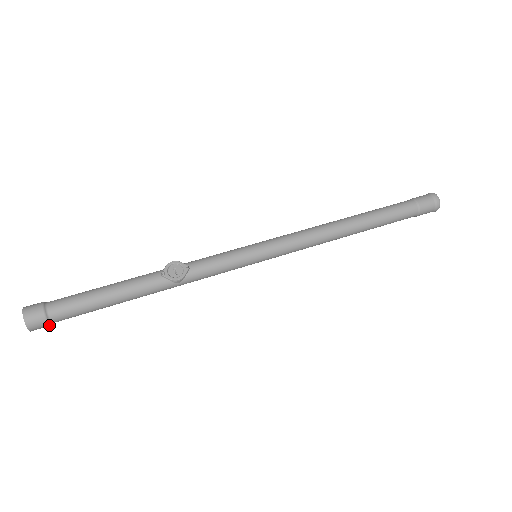
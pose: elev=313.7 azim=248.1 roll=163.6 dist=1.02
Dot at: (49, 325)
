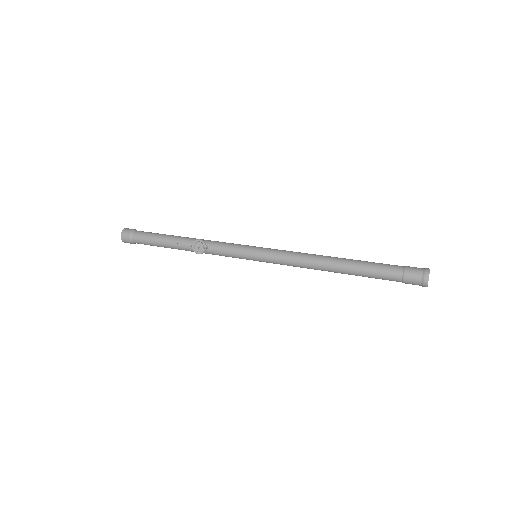
Dot at: (134, 243)
